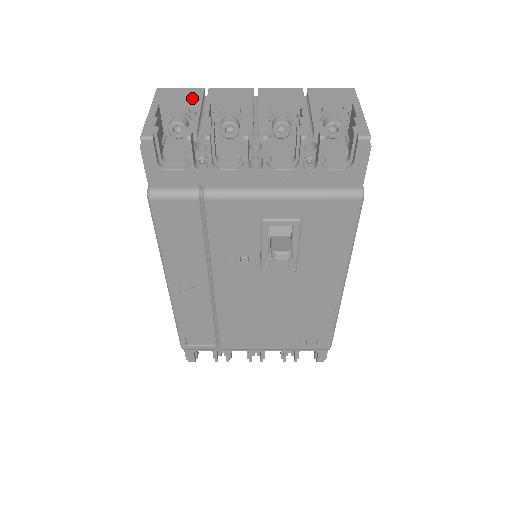
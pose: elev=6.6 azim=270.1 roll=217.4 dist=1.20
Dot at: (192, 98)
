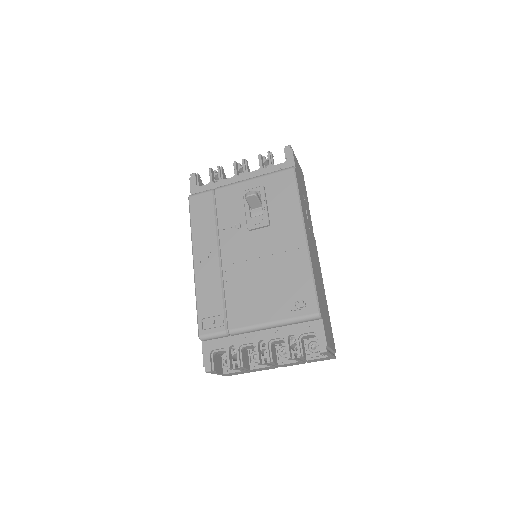
Dot at: occluded
